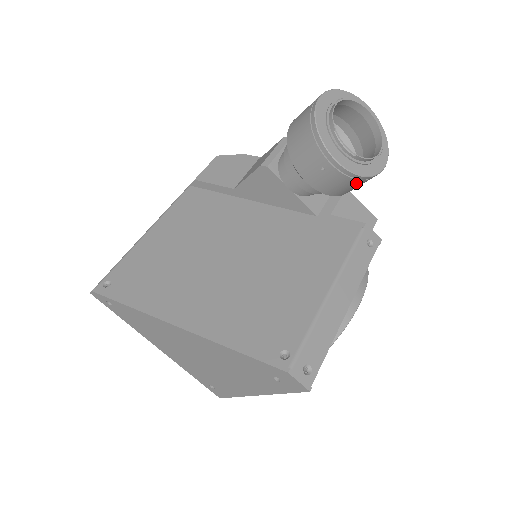
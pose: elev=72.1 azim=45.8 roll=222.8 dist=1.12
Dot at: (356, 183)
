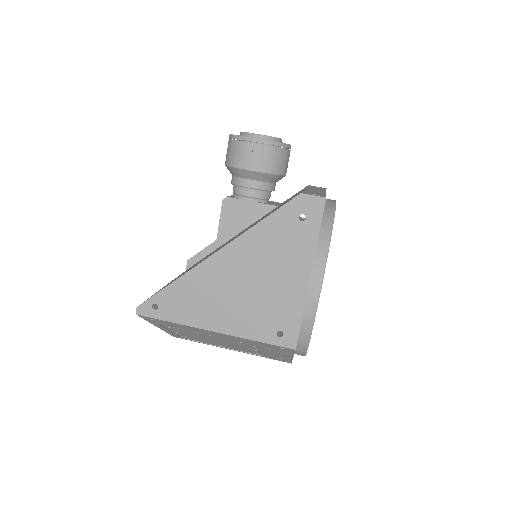
Dot at: (279, 153)
